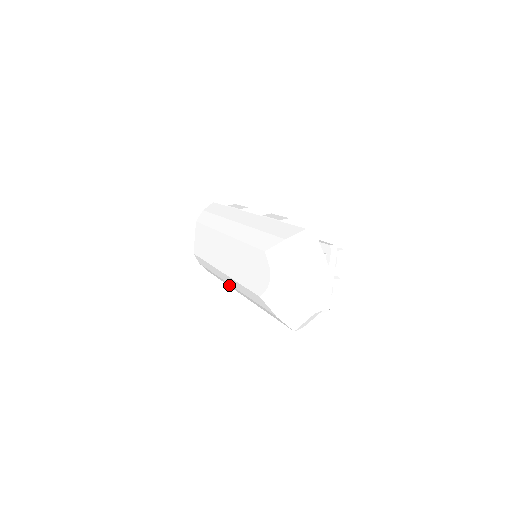
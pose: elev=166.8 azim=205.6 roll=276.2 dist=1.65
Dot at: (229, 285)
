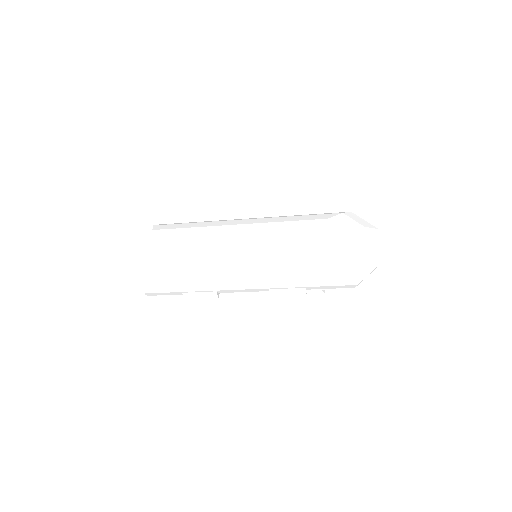
Dot at: (222, 284)
